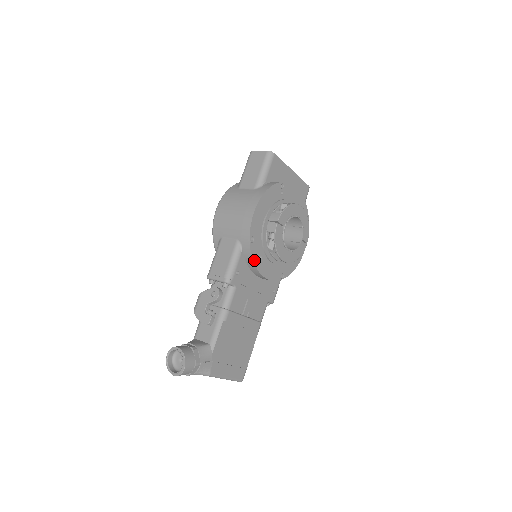
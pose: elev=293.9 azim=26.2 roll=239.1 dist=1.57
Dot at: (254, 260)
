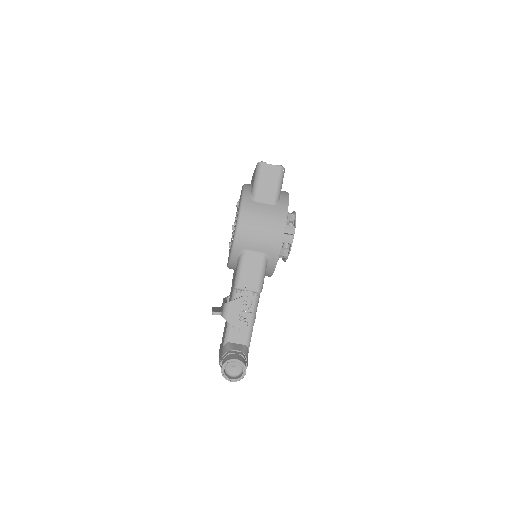
Dot at: occluded
